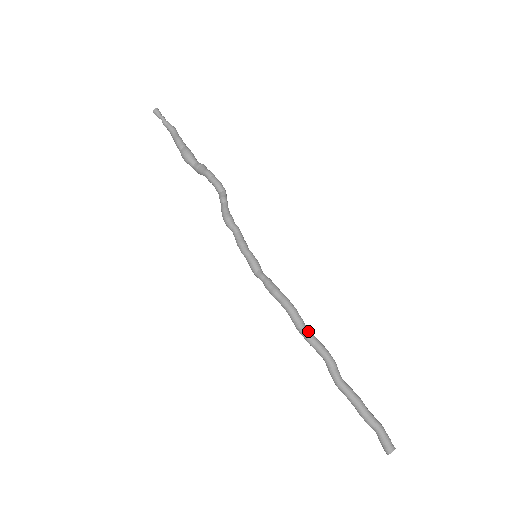
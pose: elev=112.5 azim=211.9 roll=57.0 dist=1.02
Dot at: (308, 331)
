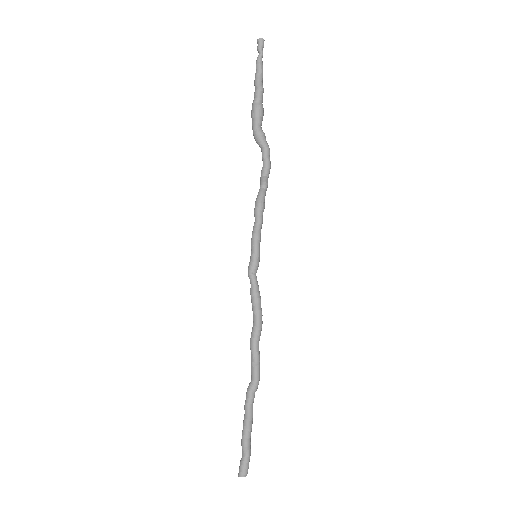
Dot at: occluded
